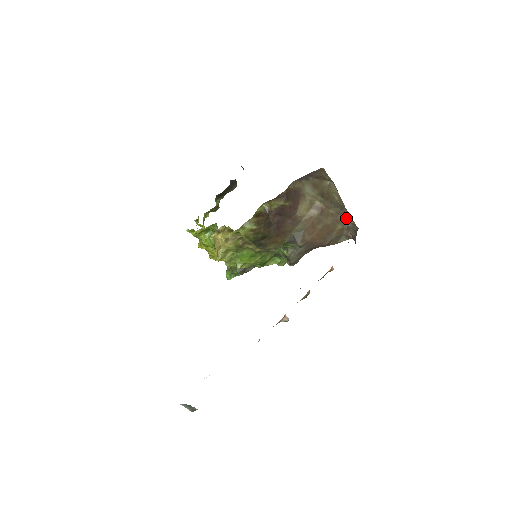
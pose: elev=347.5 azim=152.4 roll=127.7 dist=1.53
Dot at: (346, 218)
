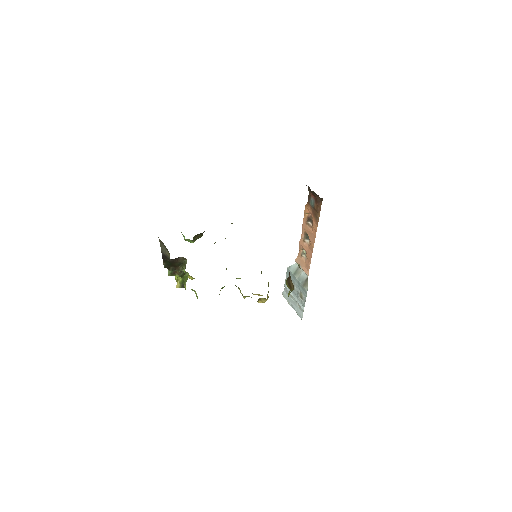
Dot at: occluded
